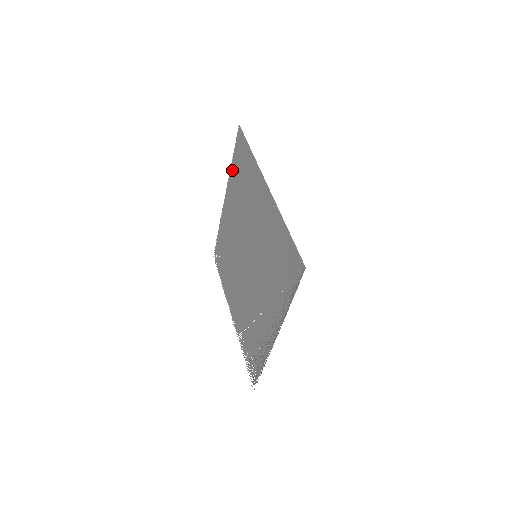
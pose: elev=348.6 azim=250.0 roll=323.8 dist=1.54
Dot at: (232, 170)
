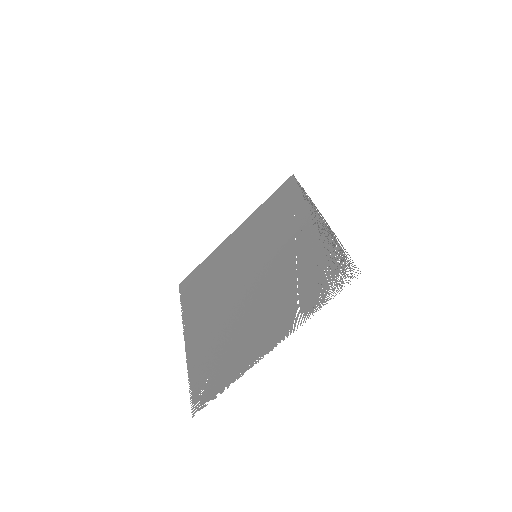
Dot at: (185, 308)
